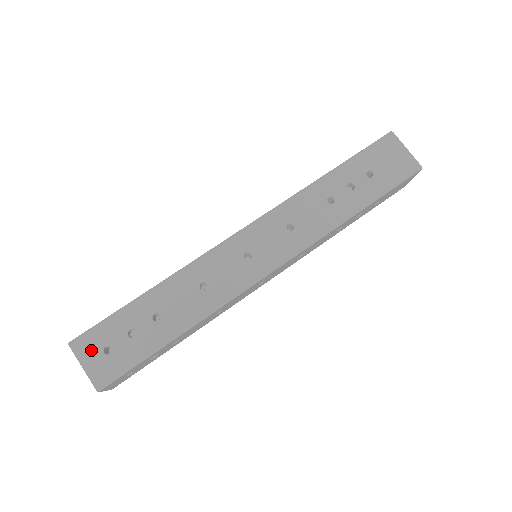
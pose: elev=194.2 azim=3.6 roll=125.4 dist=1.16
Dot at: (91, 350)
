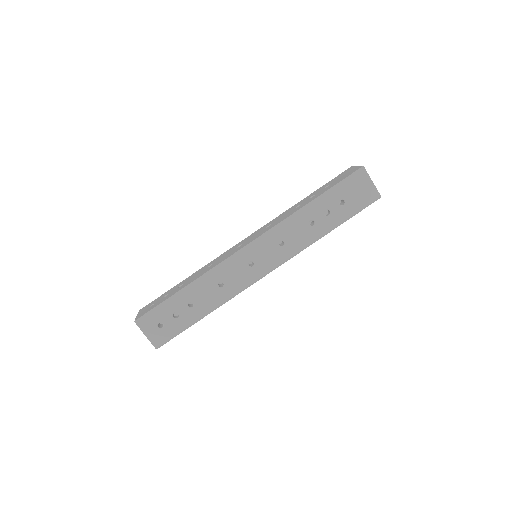
Dot at: (150, 326)
